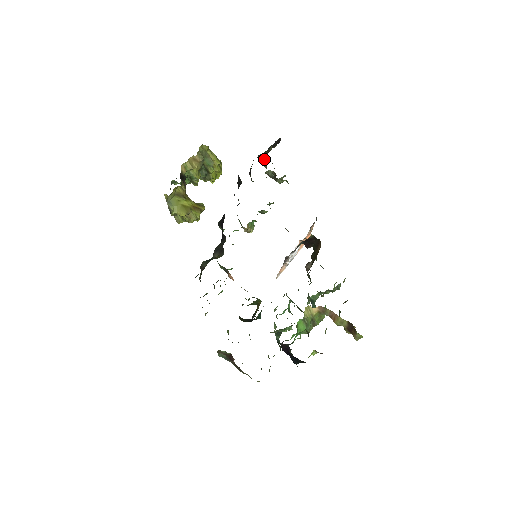
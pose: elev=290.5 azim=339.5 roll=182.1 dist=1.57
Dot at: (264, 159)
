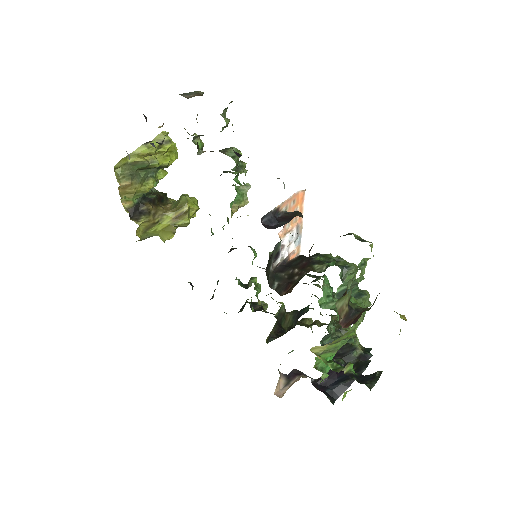
Dot at: occluded
